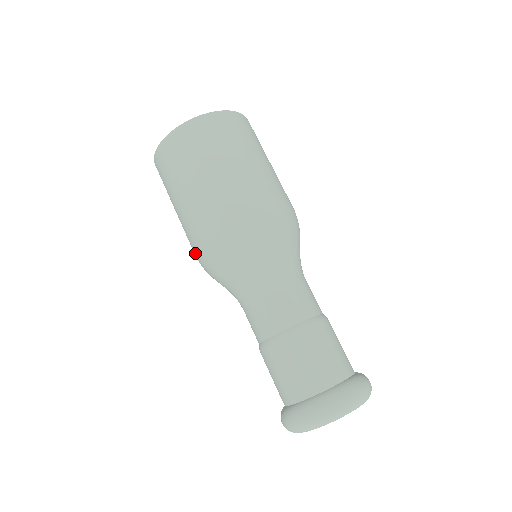
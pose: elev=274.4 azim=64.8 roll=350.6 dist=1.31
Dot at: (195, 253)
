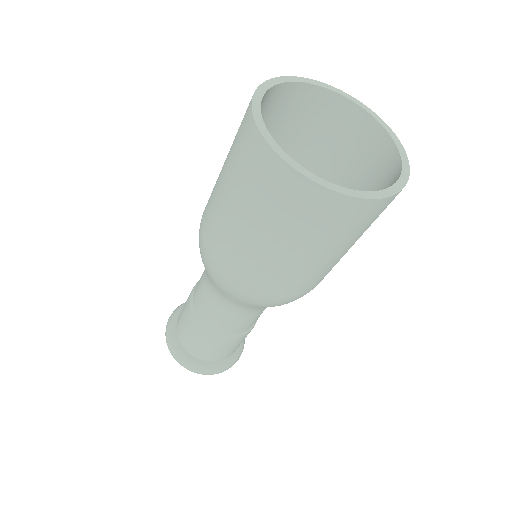
Dot at: (202, 237)
